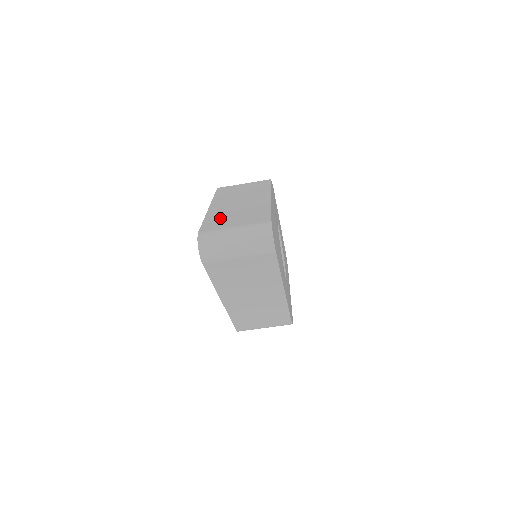
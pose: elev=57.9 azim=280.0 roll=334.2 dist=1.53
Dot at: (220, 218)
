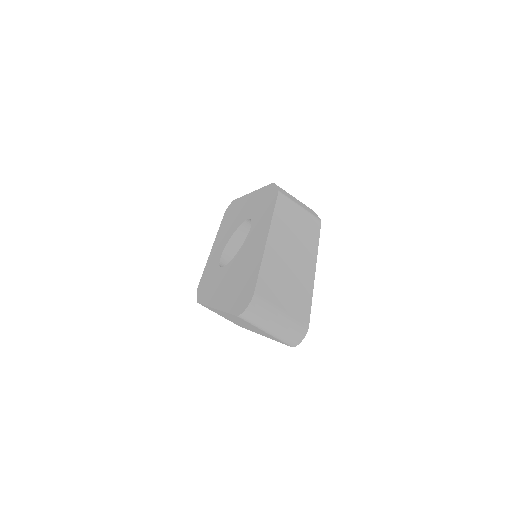
Dot at: (274, 277)
